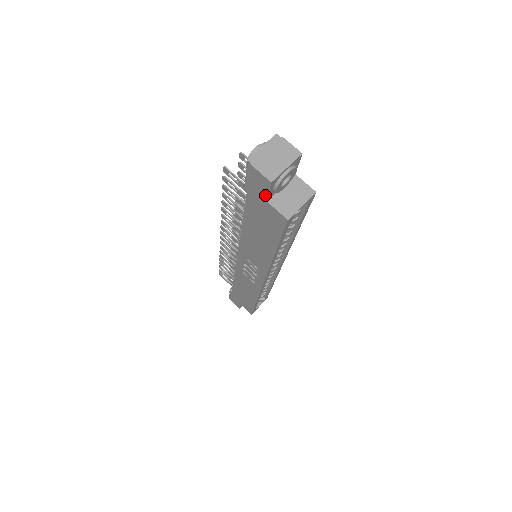
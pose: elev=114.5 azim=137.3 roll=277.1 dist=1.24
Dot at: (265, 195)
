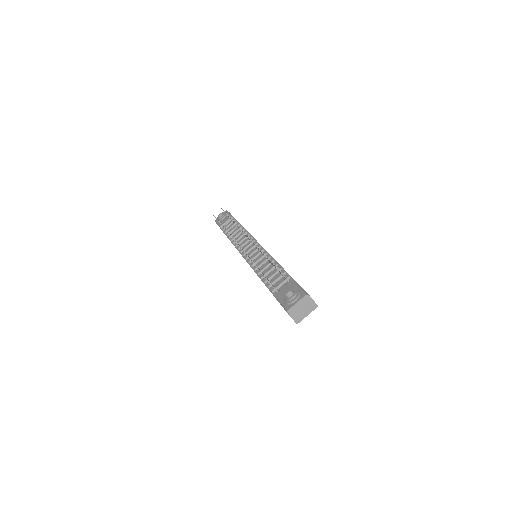
Dot at: occluded
